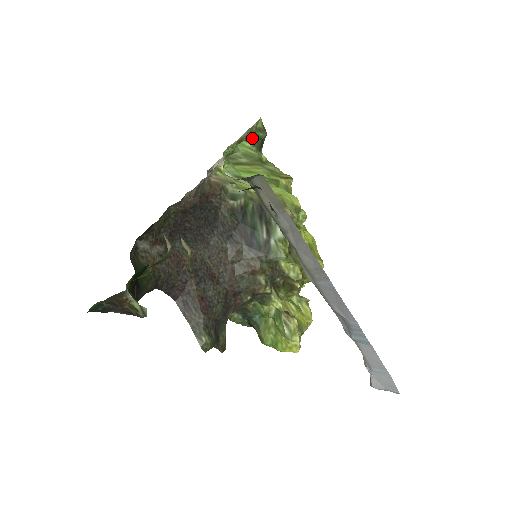
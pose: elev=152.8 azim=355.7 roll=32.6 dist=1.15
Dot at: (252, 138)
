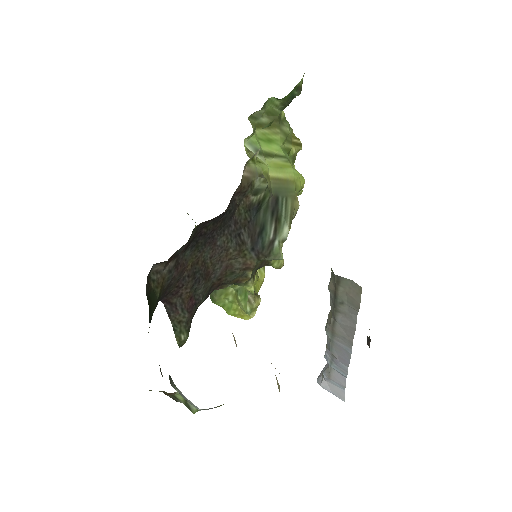
Dot at: (286, 97)
